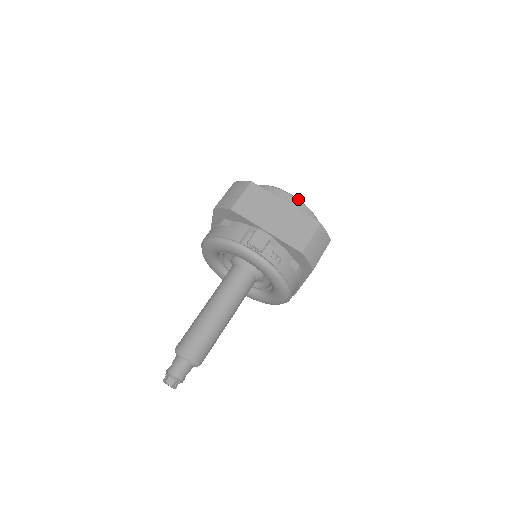
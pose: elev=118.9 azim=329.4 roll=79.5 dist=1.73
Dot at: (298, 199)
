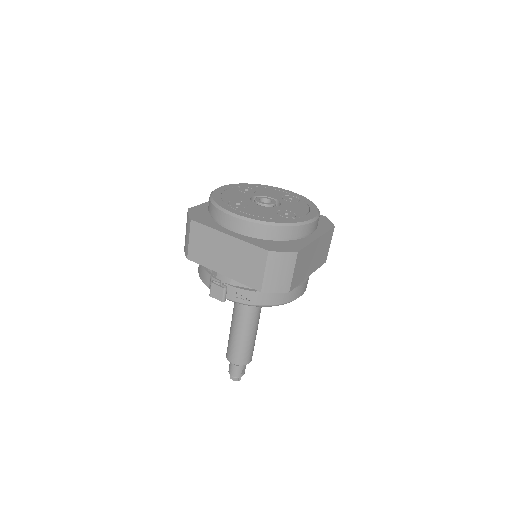
Dot at: (242, 219)
